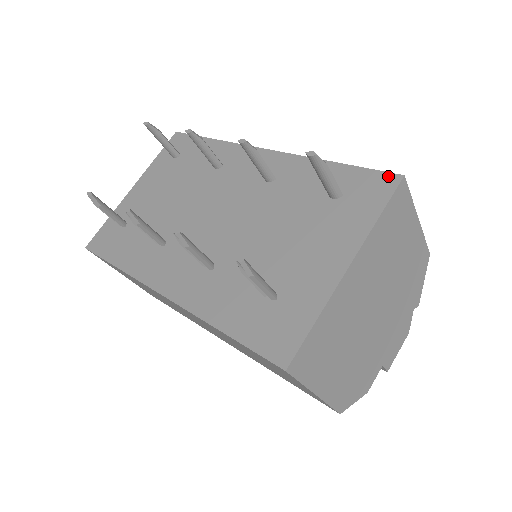
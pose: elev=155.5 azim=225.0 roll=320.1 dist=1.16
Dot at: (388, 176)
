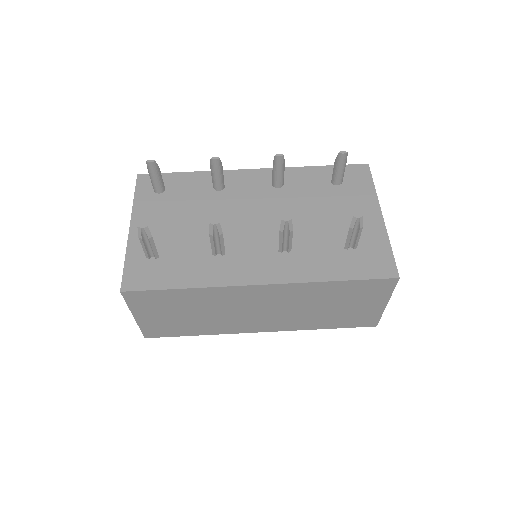
Dot at: (360, 166)
